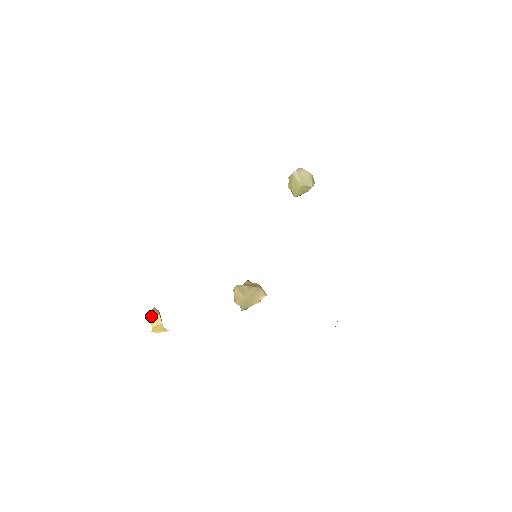
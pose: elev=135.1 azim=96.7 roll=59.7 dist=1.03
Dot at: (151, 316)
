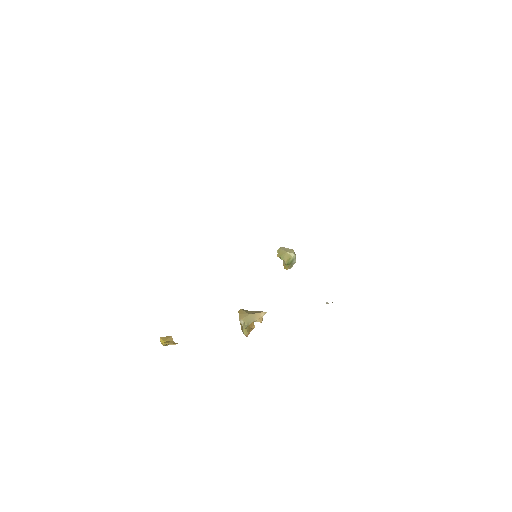
Dot at: (164, 337)
